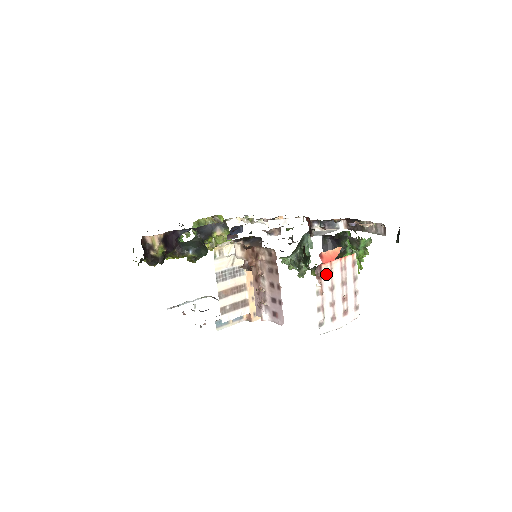
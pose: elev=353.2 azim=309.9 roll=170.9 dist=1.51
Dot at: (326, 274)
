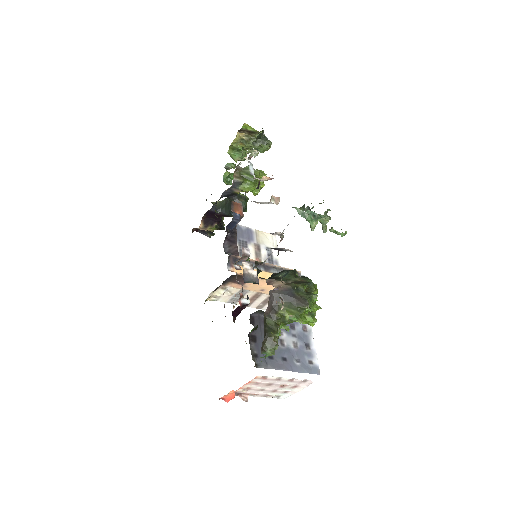
Dot at: (245, 392)
